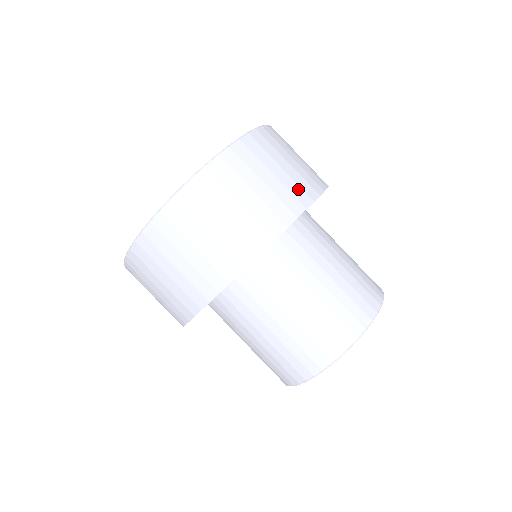
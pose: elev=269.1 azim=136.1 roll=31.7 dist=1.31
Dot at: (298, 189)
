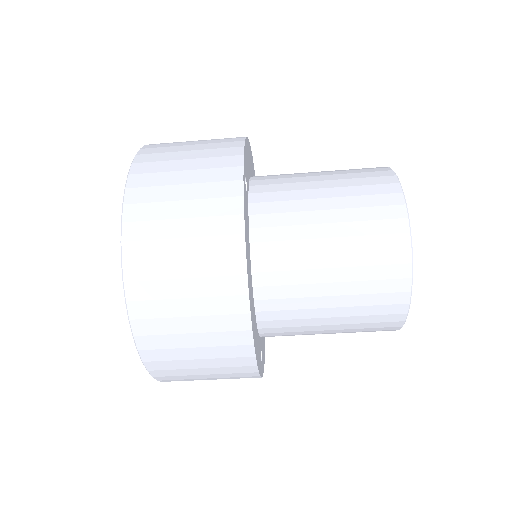
Dot at: (221, 282)
